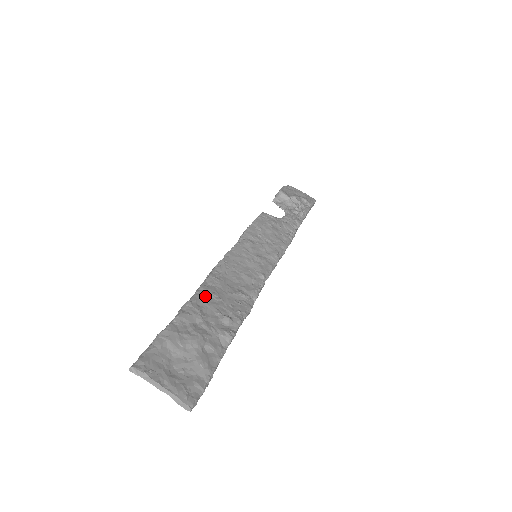
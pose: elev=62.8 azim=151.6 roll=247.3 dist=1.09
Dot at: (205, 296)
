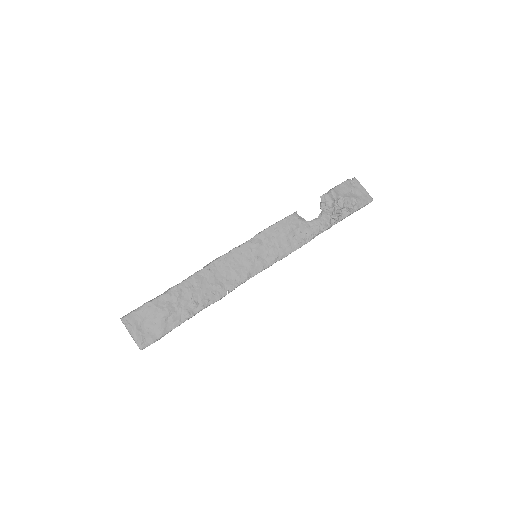
Dot at: (191, 283)
